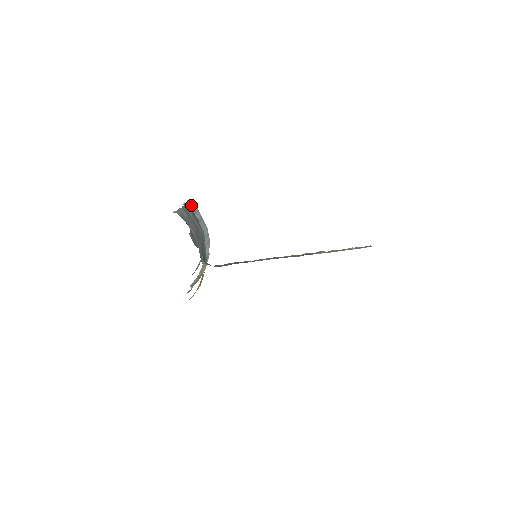
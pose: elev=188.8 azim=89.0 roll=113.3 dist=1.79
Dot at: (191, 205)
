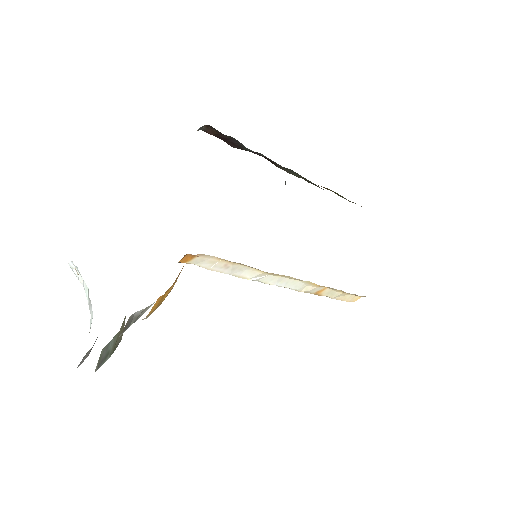
Dot at: occluded
